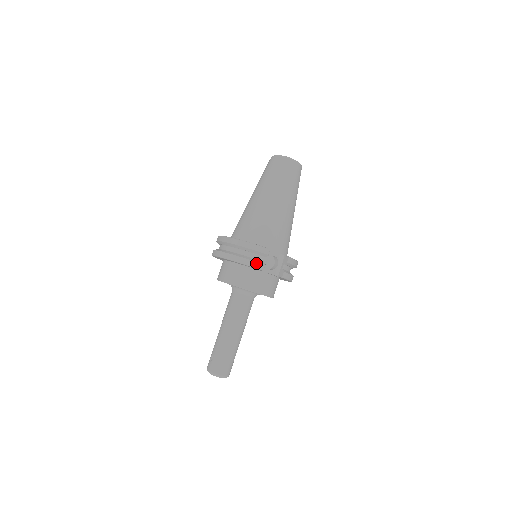
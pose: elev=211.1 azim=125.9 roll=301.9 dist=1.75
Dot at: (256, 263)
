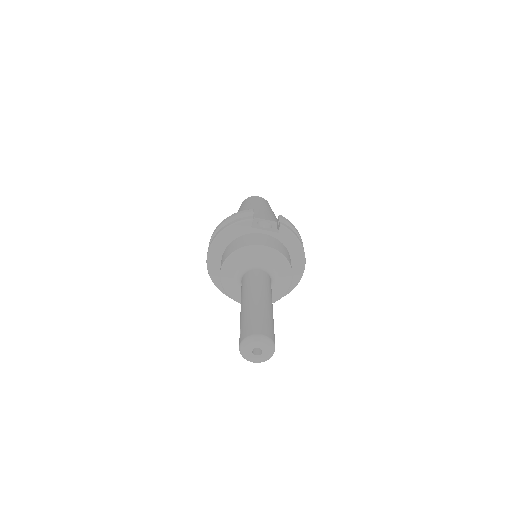
Dot at: (243, 218)
